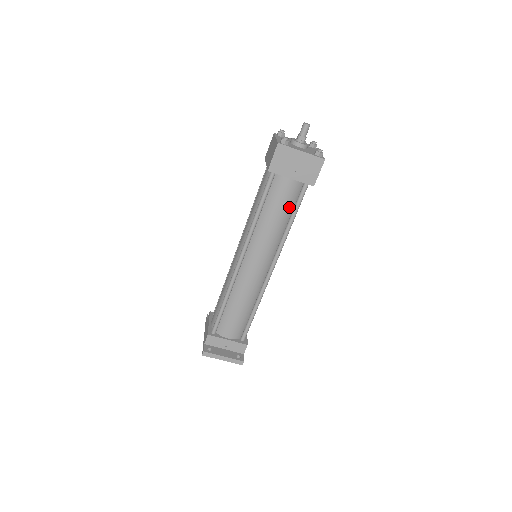
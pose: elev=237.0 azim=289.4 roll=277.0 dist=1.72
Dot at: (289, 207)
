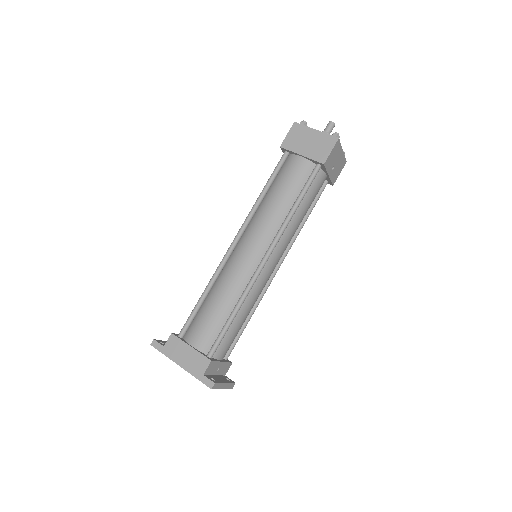
Dot at: (311, 204)
